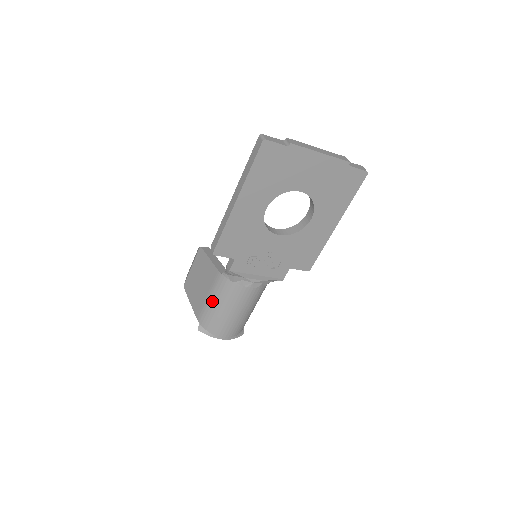
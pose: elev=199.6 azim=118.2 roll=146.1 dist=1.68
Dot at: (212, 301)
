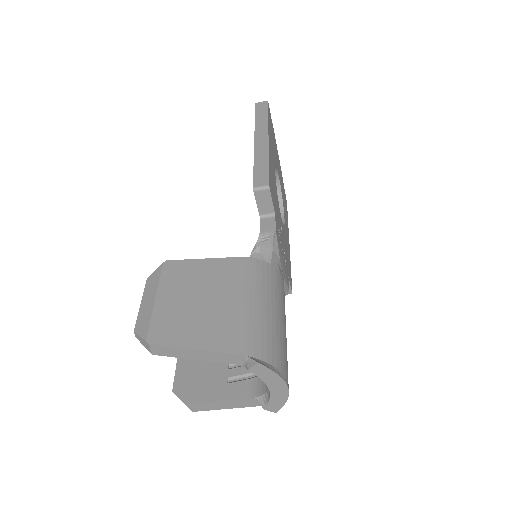
Dot at: (254, 302)
